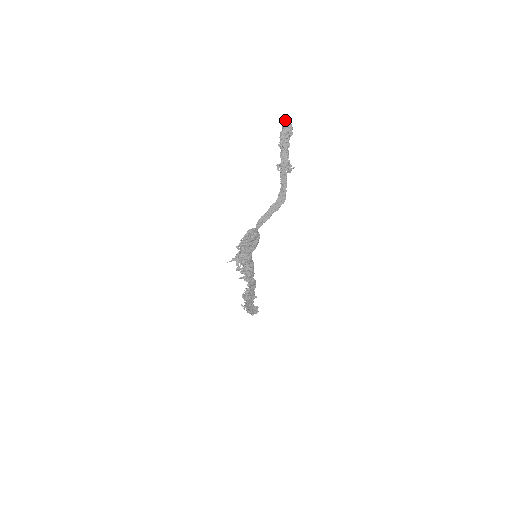
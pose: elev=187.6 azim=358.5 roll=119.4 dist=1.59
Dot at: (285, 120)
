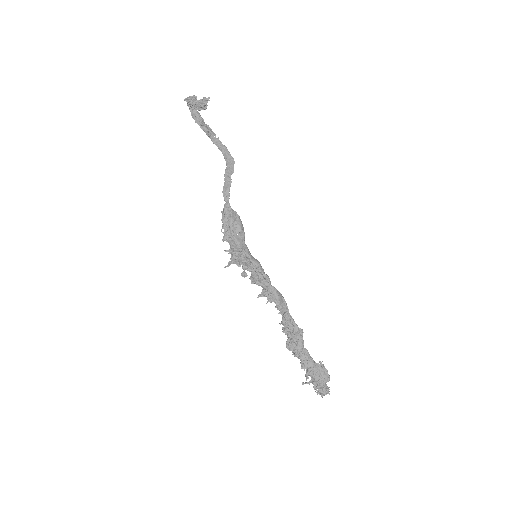
Dot at: (186, 98)
